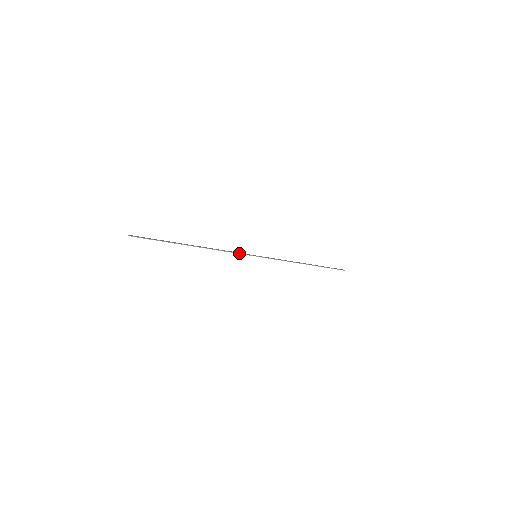
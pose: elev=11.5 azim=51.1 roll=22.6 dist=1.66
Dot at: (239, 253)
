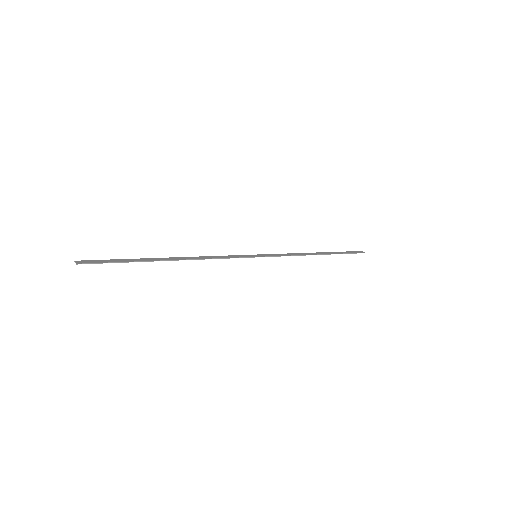
Dot at: (234, 257)
